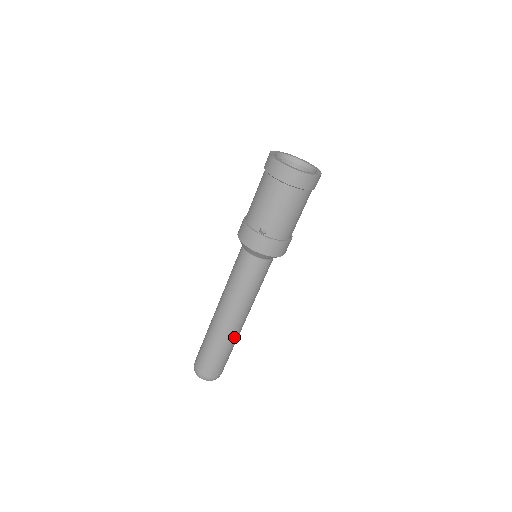
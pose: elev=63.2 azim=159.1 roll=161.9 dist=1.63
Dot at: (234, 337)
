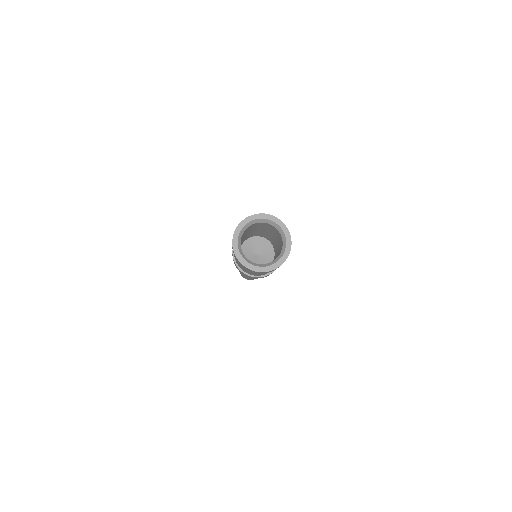
Dot at: occluded
